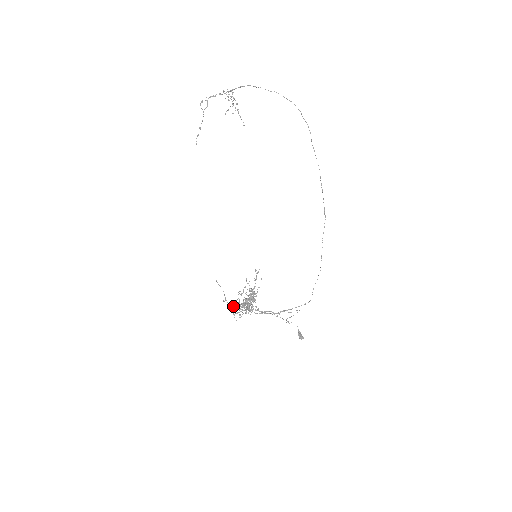
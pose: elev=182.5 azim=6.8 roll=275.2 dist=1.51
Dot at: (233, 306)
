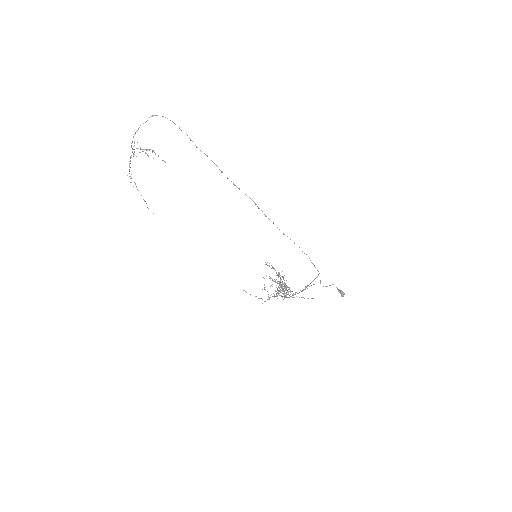
Dot at: occluded
